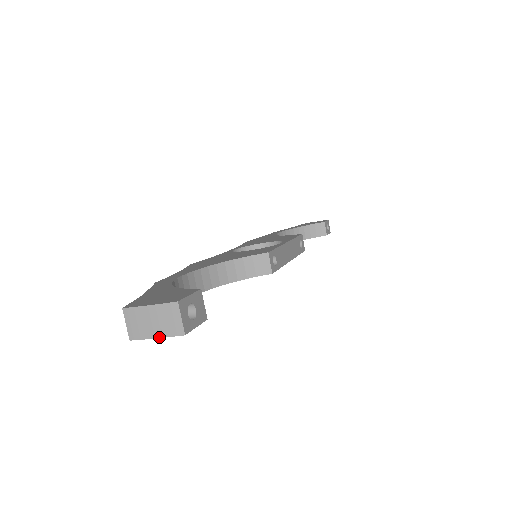
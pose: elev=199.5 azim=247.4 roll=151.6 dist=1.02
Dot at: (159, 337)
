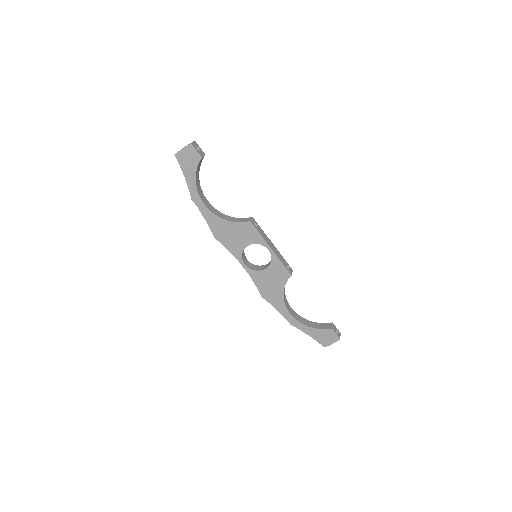
Dot at: (183, 148)
